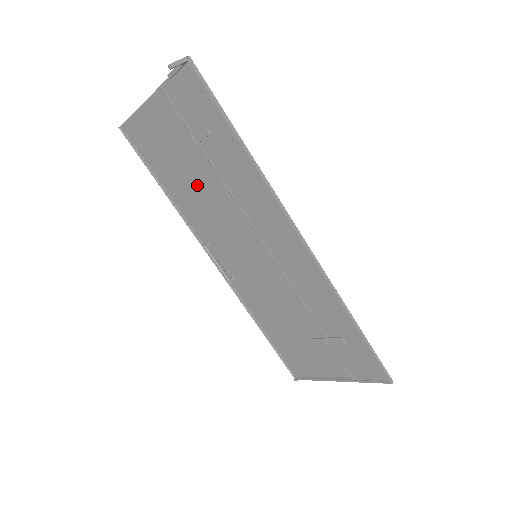
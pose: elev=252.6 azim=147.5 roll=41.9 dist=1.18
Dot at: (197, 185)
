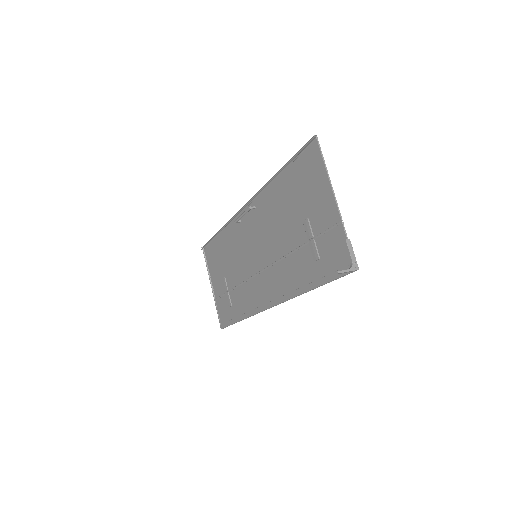
Dot at: (286, 220)
